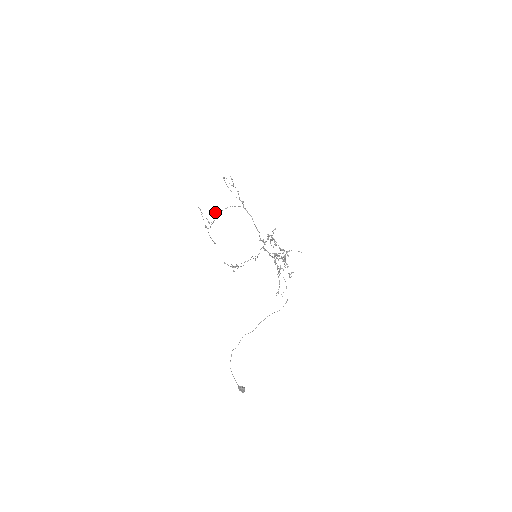
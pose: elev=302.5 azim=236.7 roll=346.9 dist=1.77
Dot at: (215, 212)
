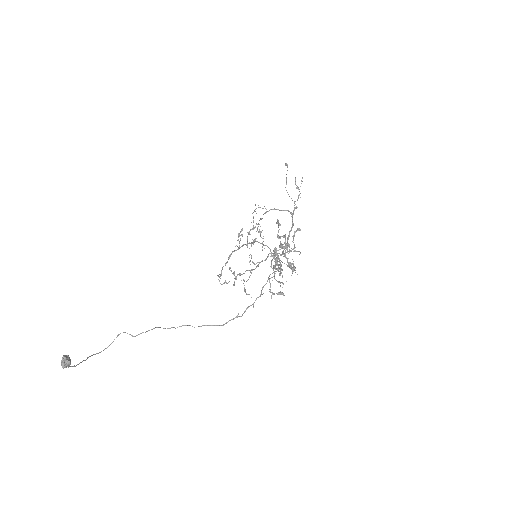
Dot at: (259, 207)
